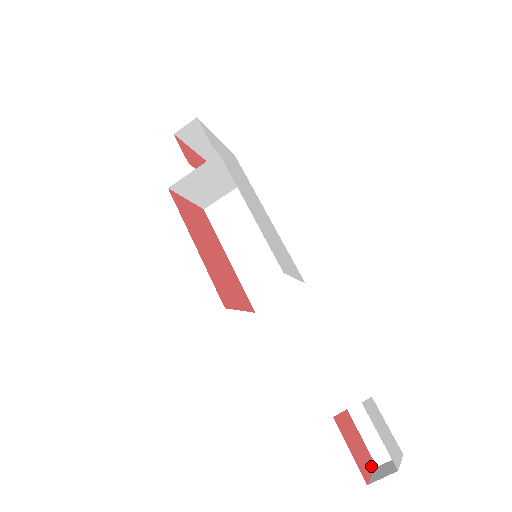
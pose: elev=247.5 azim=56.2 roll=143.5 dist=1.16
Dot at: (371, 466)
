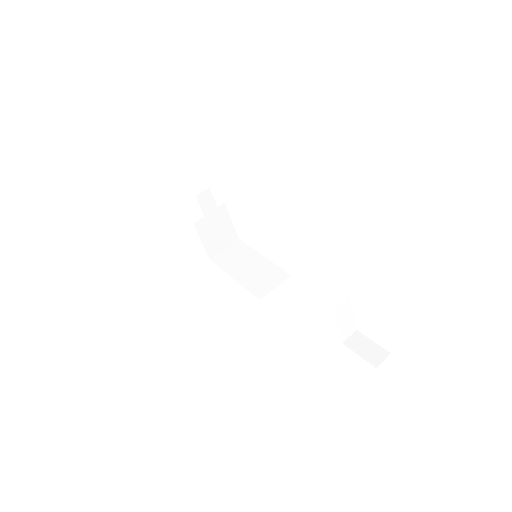
Dot at: occluded
